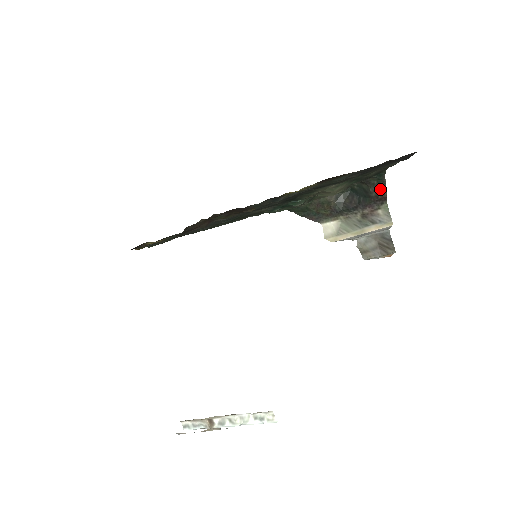
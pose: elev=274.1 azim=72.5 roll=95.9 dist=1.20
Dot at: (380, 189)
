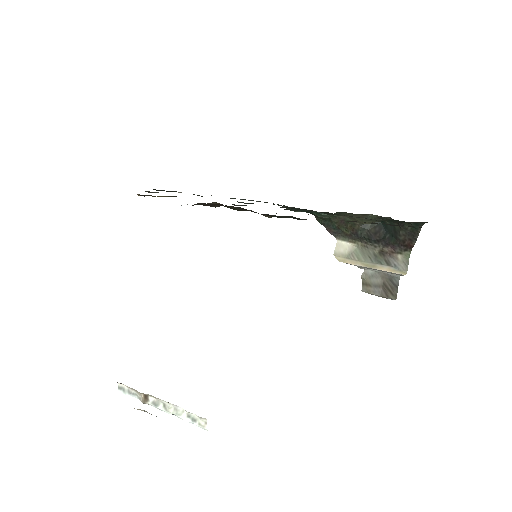
Dot at: (411, 236)
